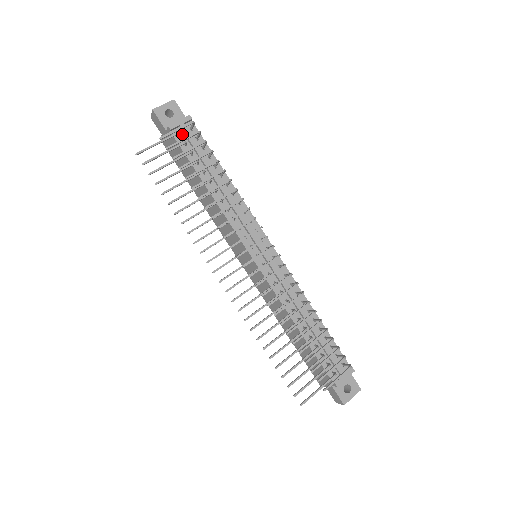
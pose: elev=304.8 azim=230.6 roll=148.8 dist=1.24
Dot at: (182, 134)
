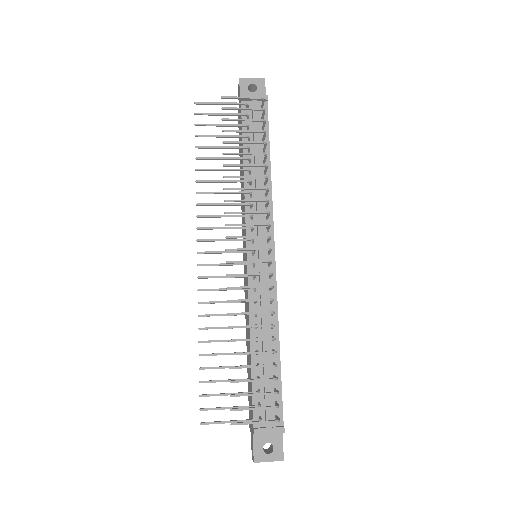
Dot at: occluded
